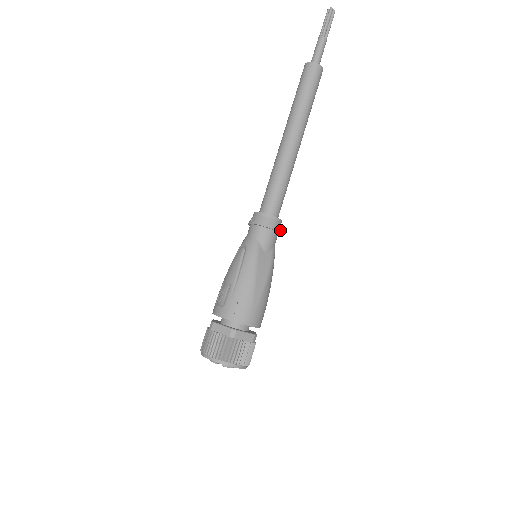
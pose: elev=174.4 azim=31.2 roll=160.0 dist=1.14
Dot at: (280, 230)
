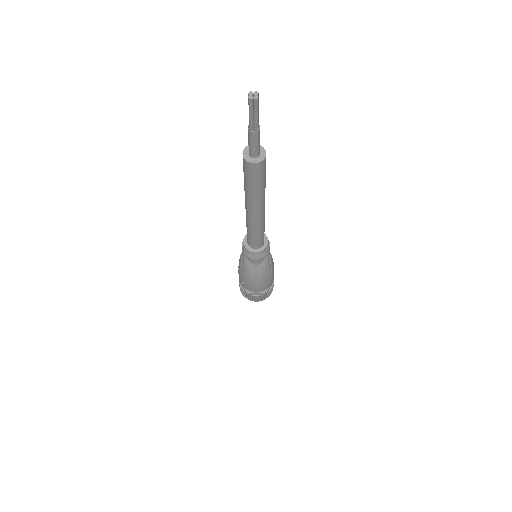
Dot at: (265, 254)
